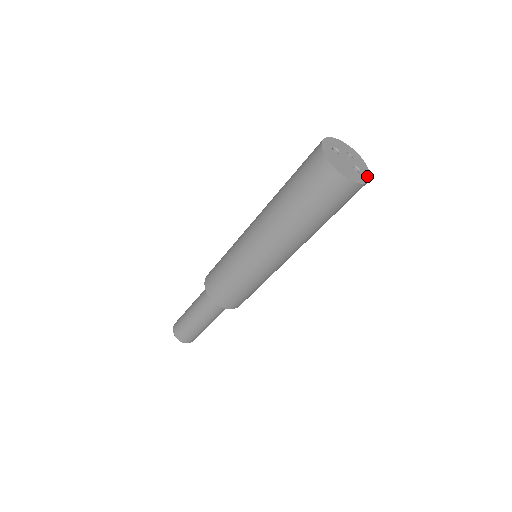
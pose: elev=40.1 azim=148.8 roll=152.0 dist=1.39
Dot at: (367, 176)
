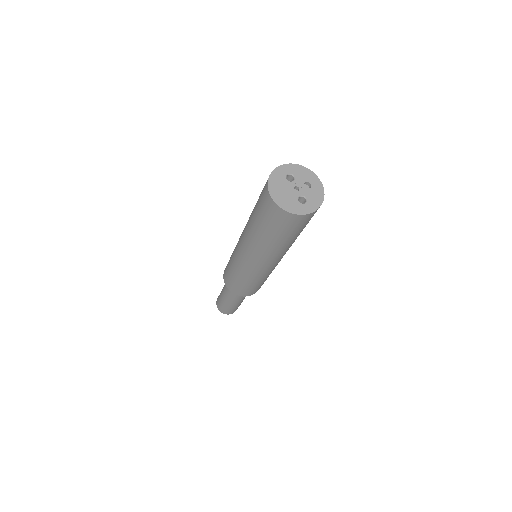
Dot at: (311, 209)
